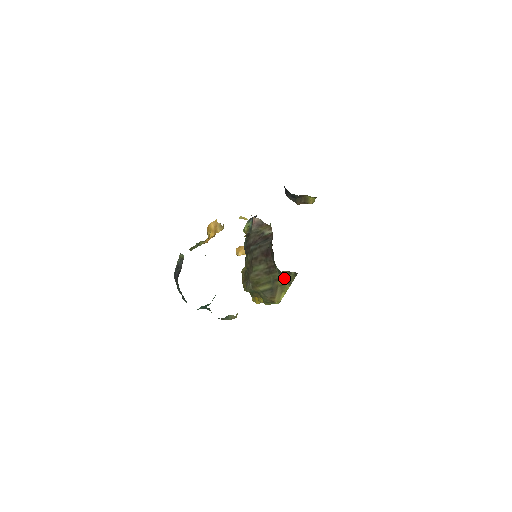
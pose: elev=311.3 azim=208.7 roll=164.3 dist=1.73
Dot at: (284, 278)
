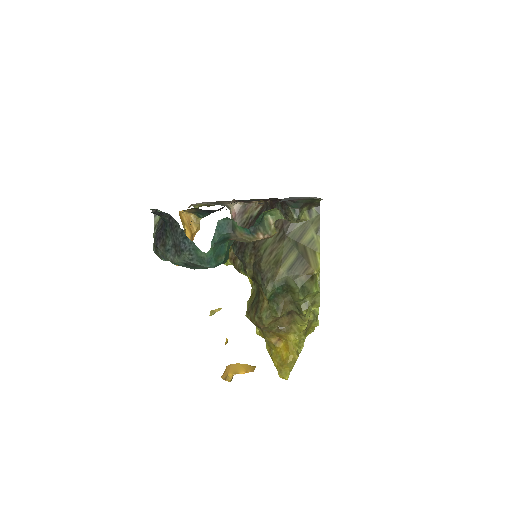
Dot at: (307, 229)
